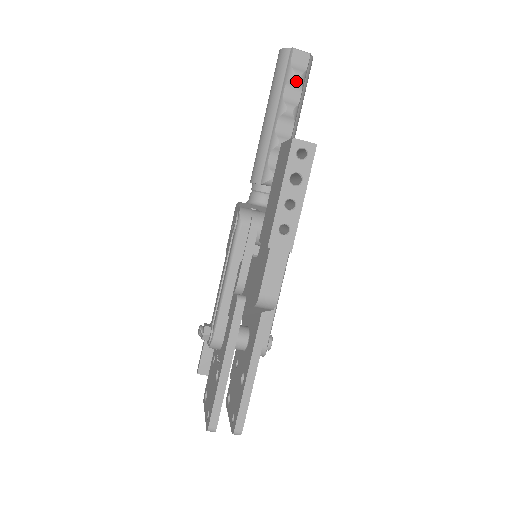
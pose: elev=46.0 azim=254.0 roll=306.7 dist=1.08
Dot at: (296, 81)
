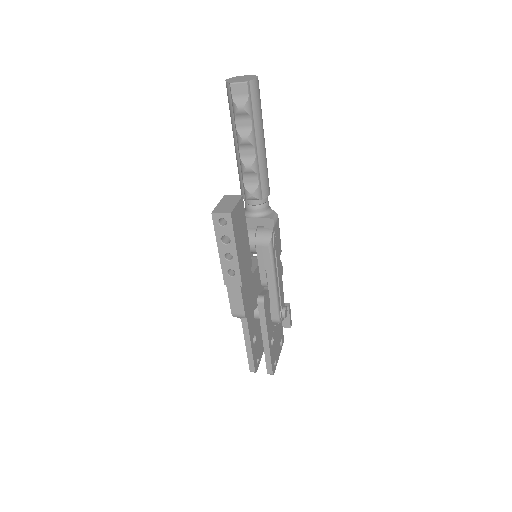
Dot at: (242, 113)
